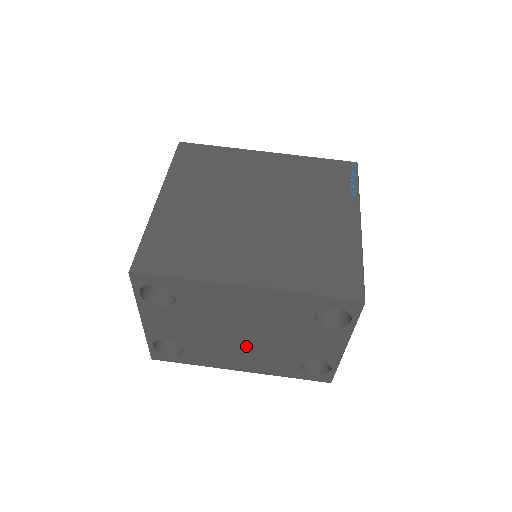
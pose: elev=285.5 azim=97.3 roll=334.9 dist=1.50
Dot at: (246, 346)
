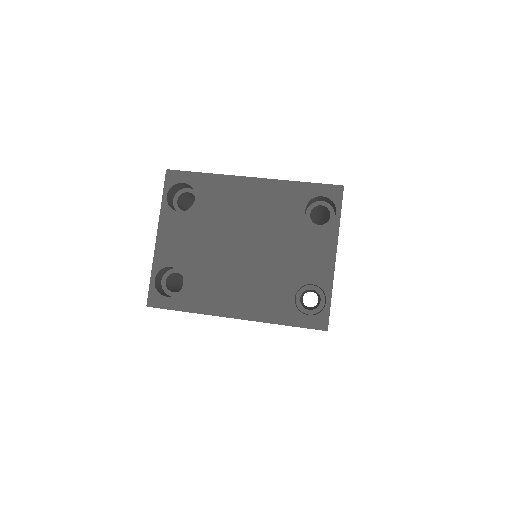
Dot at: (245, 267)
